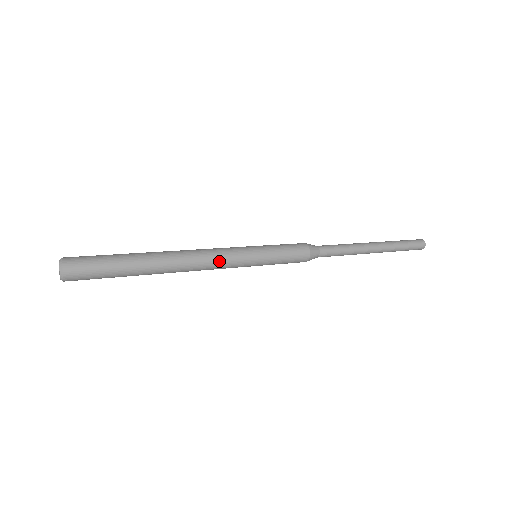
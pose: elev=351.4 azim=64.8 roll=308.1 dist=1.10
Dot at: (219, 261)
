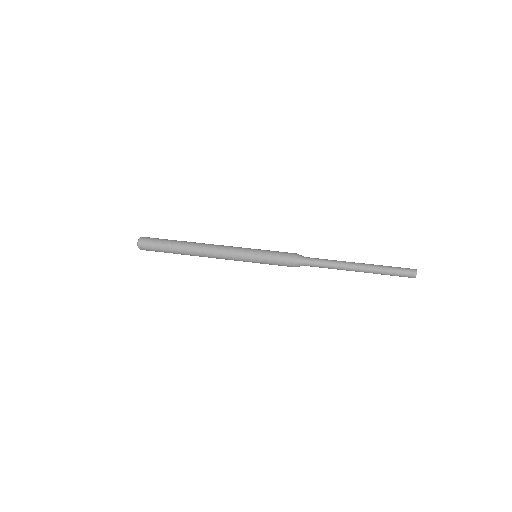
Dot at: (227, 259)
